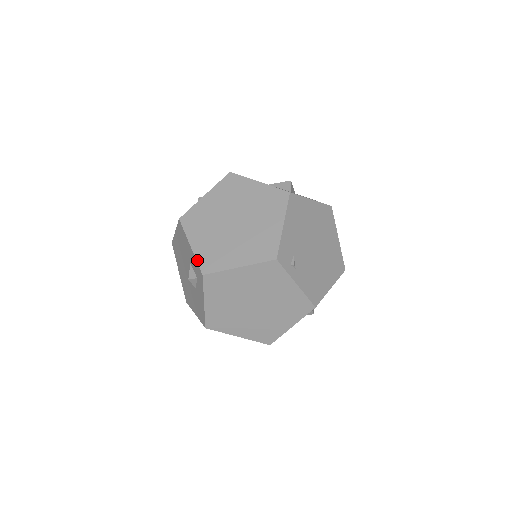
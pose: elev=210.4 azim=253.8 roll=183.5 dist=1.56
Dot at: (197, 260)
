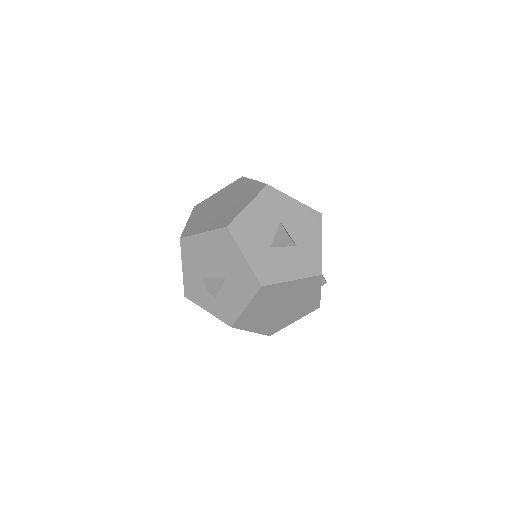
Dot at: occluded
